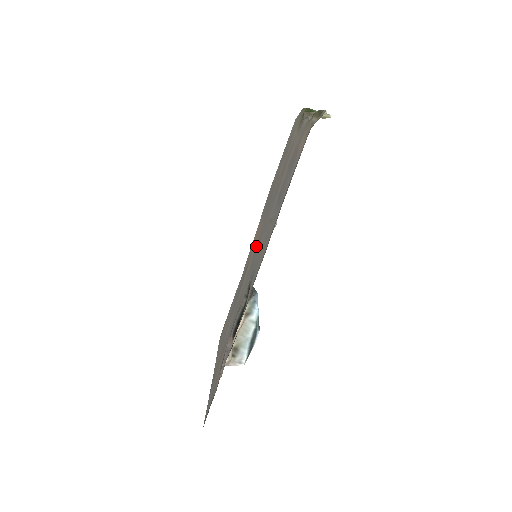
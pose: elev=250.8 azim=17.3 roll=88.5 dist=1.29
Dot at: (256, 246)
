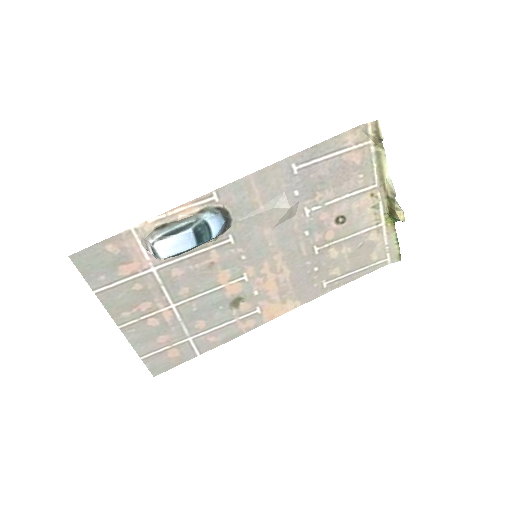
Dot at: (265, 262)
